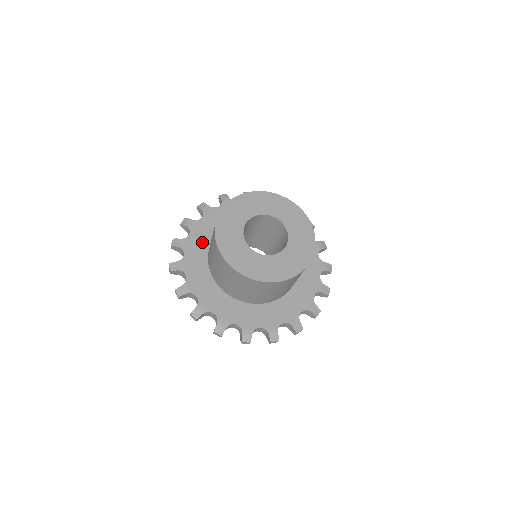
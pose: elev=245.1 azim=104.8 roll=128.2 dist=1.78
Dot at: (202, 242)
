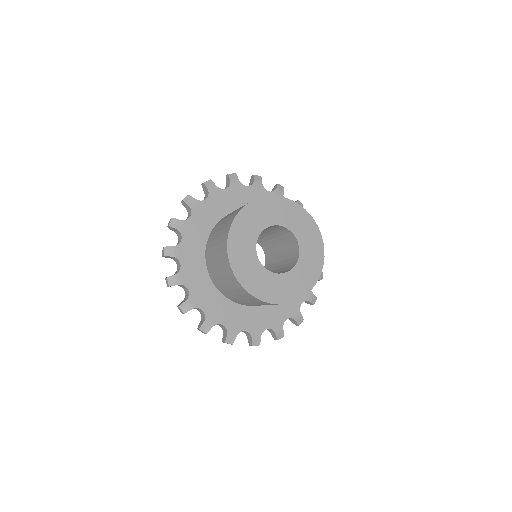
Dot at: (197, 246)
